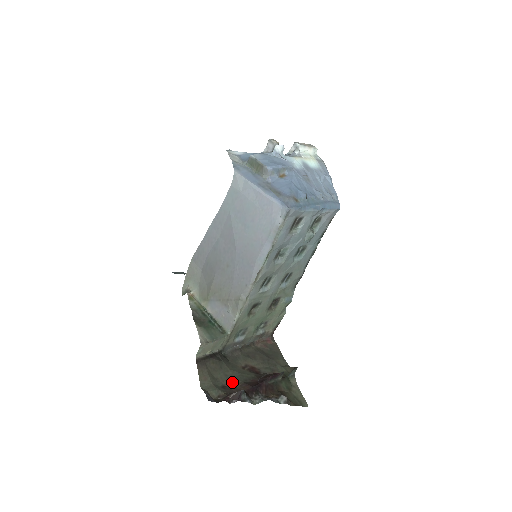
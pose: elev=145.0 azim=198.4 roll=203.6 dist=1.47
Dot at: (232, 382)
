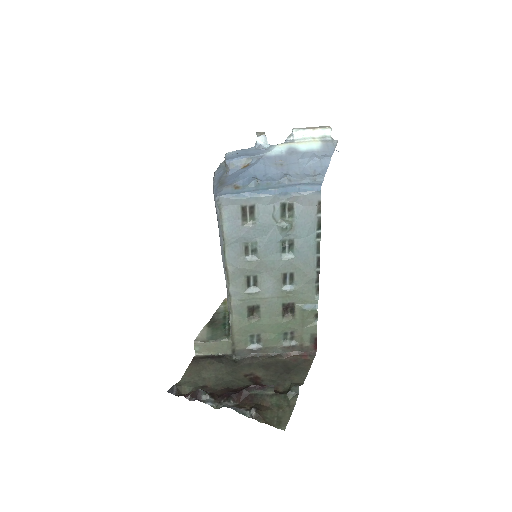
Dot at: (217, 385)
